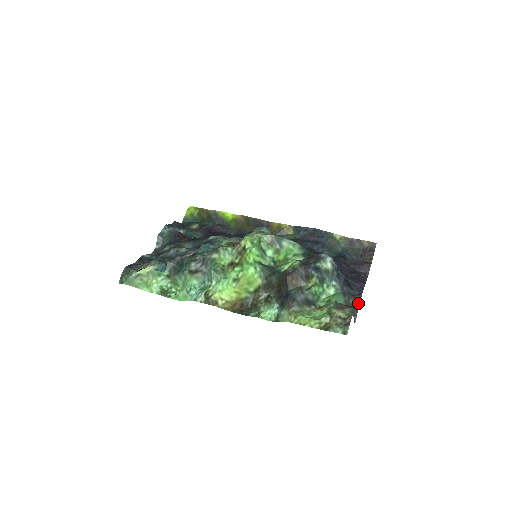
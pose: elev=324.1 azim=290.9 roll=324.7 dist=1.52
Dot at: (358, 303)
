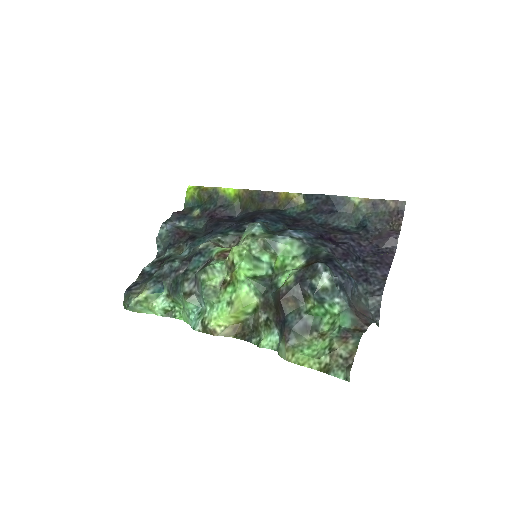
Dot at: (379, 302)
